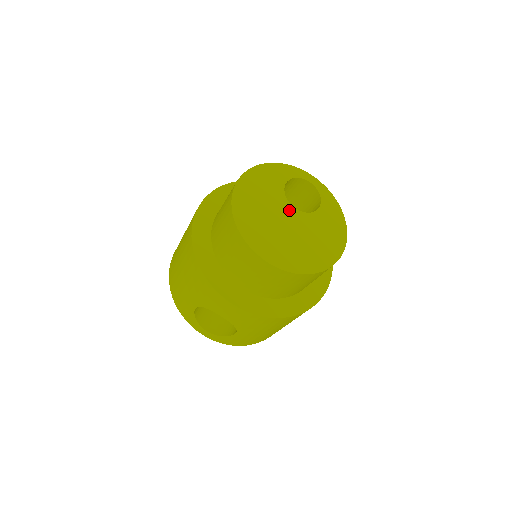
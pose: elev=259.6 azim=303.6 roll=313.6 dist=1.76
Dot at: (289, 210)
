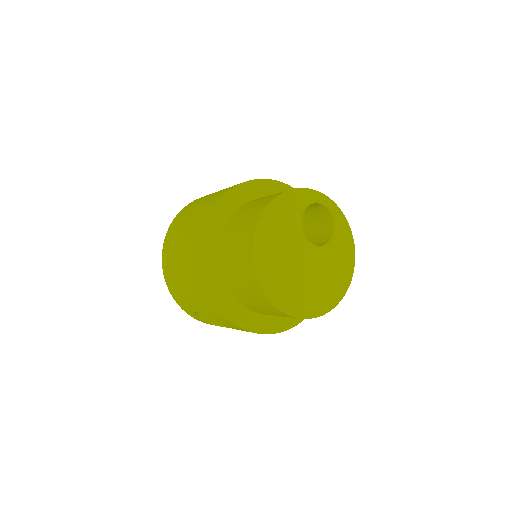
Dot at: (305, 247)
